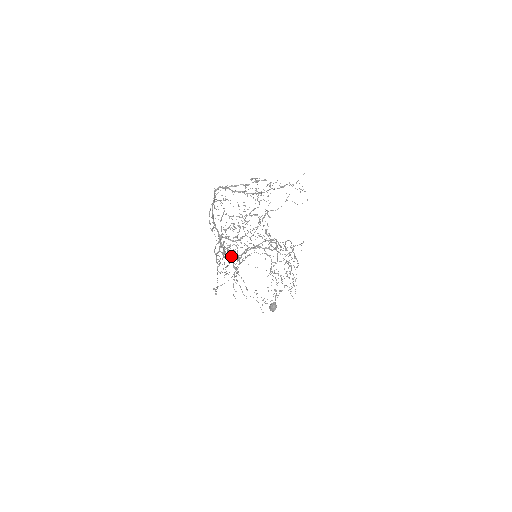
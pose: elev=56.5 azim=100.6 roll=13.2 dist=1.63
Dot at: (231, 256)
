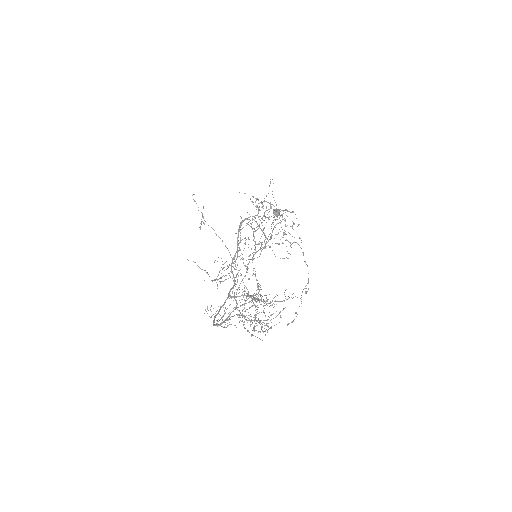
Dot at: occluded
